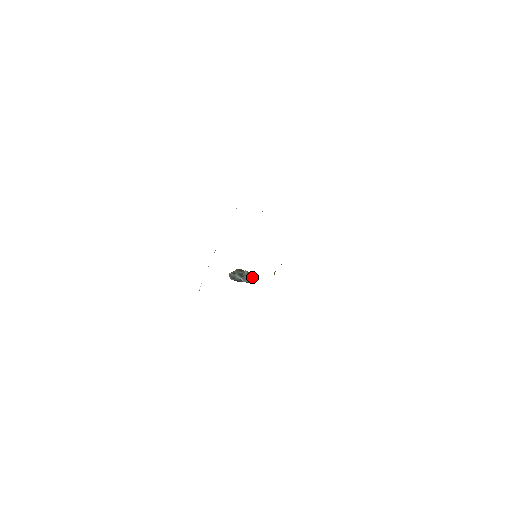
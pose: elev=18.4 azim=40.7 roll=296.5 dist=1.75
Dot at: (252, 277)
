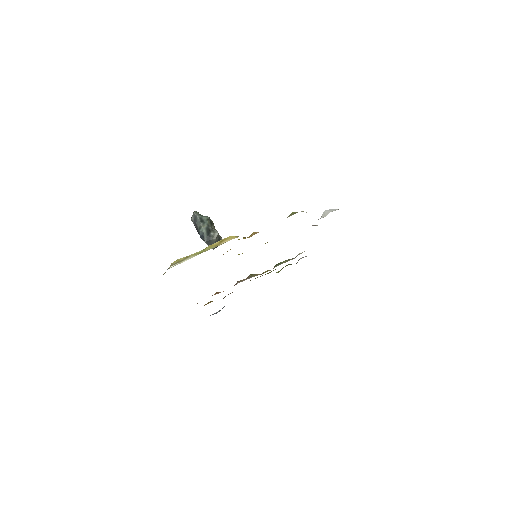
Dot at: occluded
